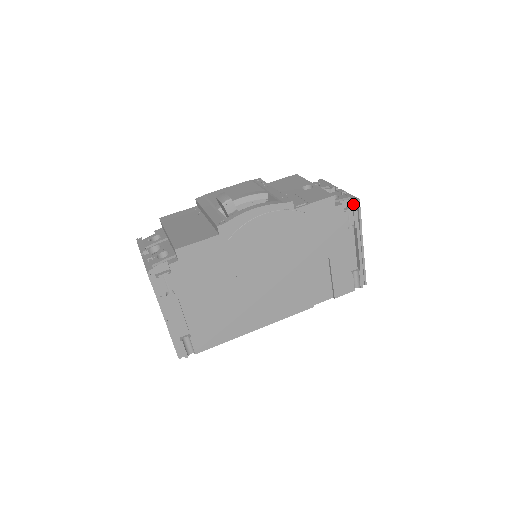
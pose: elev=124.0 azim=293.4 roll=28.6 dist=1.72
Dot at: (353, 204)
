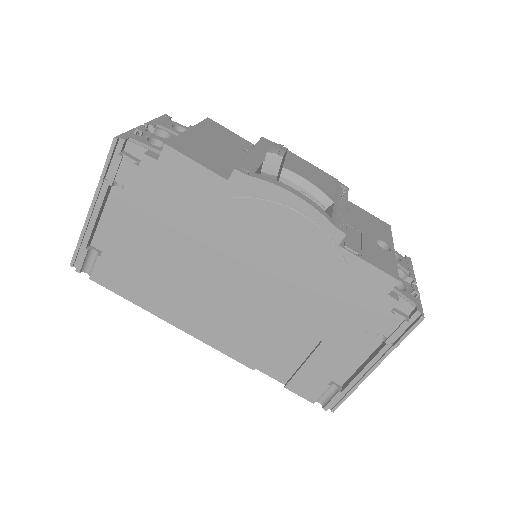
Dot at: (411, 315)
